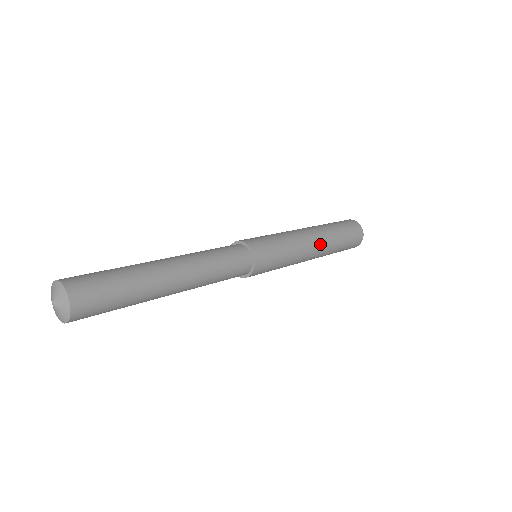
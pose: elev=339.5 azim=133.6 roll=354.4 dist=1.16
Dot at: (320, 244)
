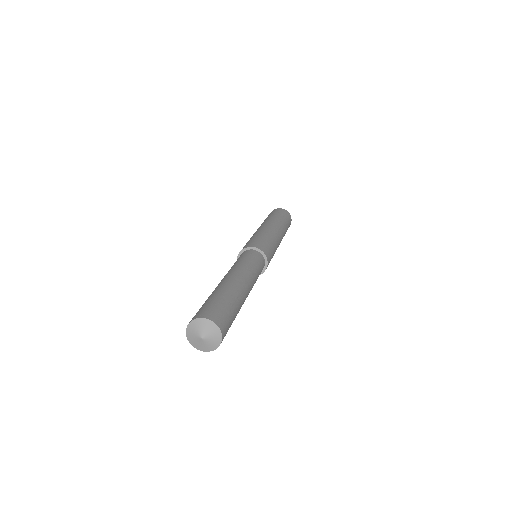
Dot at: (281, 233)
